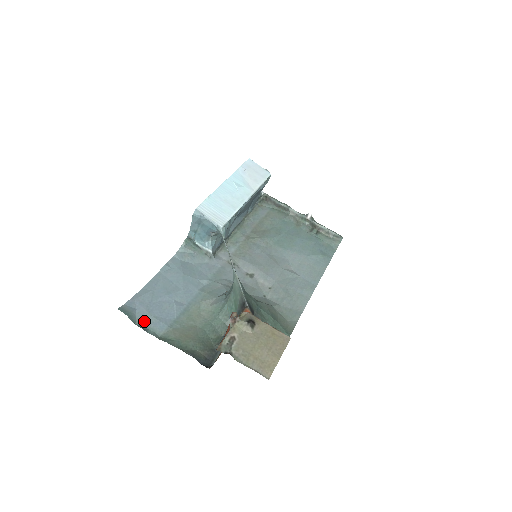
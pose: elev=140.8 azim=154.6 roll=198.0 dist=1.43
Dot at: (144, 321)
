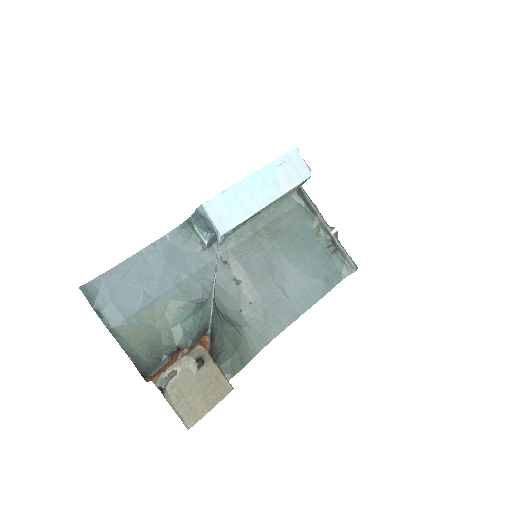
Dot at: (103, 306)
